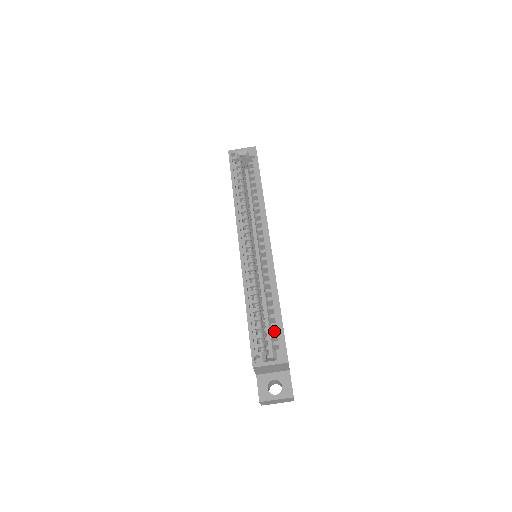
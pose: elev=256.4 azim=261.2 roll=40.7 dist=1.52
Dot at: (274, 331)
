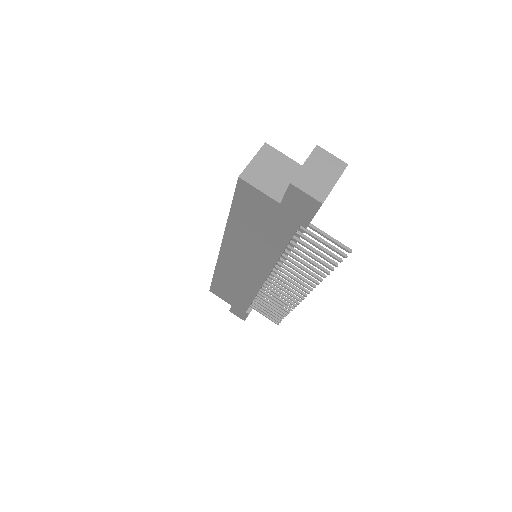
Dot at: occluded
